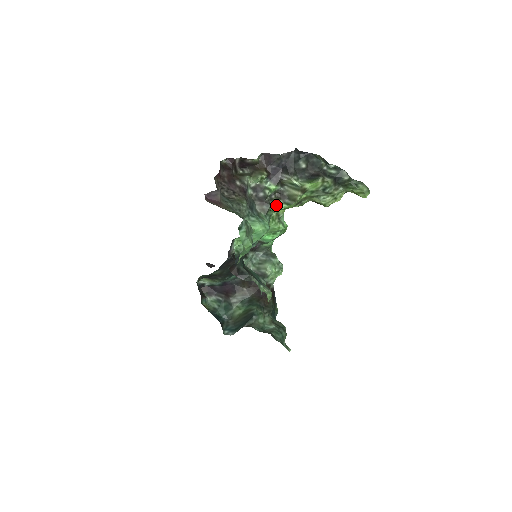
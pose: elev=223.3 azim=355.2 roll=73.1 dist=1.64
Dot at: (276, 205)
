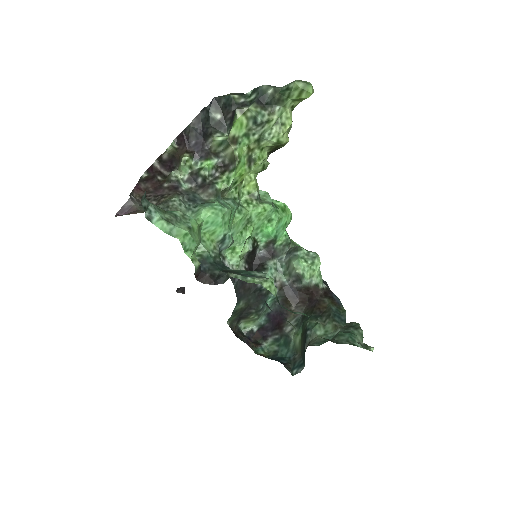
Dot at: (224, 181)
